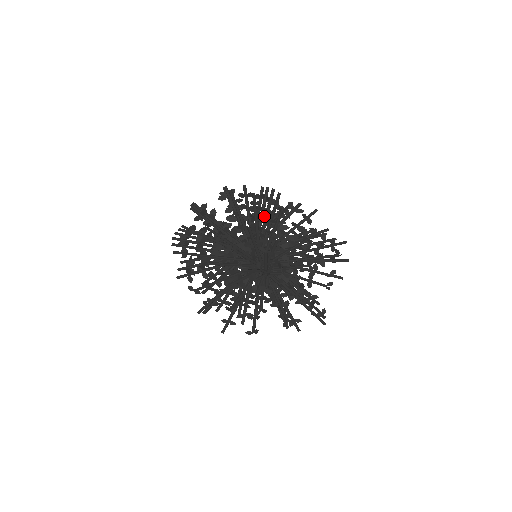
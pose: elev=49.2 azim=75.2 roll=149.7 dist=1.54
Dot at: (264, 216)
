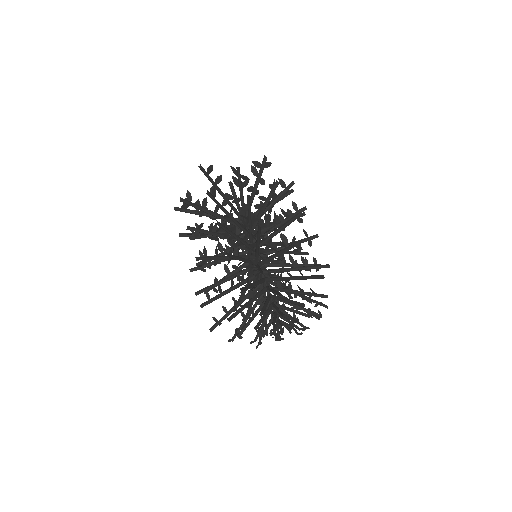
Dot at: occluded
